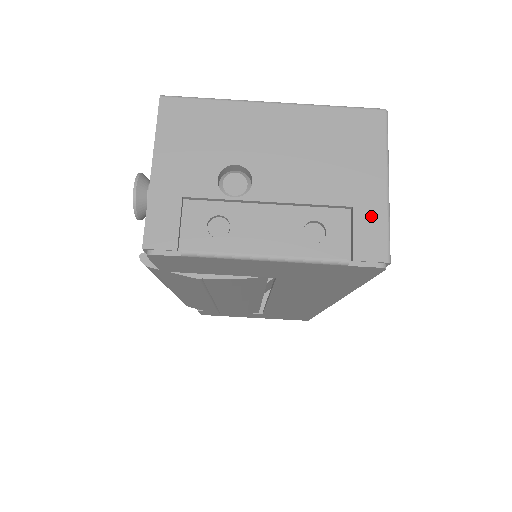
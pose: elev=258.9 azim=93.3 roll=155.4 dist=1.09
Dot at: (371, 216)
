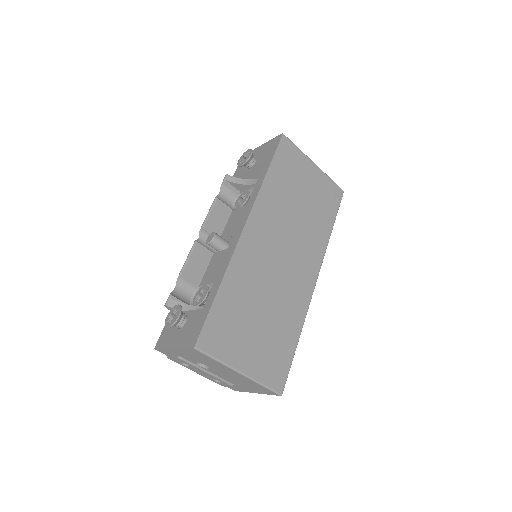
Dot at: (242, 390)
